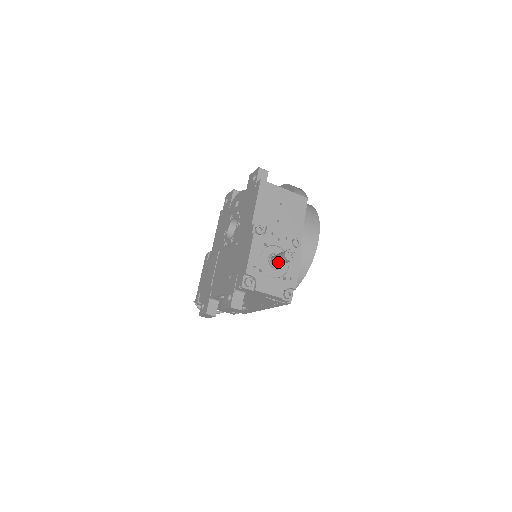
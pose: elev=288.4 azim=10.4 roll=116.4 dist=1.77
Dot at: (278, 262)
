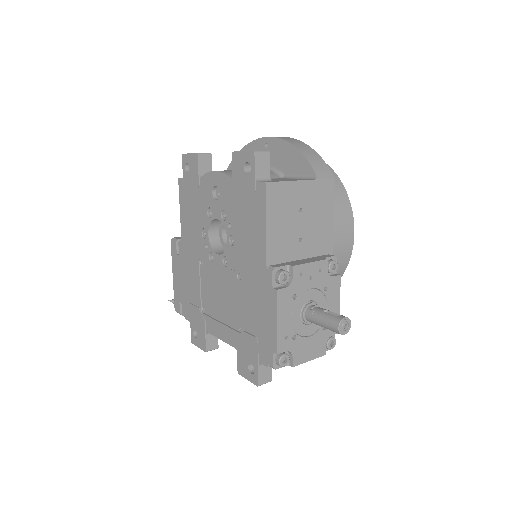
Dot at: occluded
